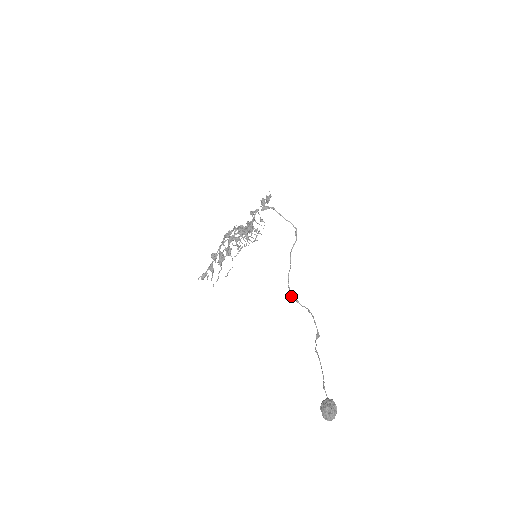
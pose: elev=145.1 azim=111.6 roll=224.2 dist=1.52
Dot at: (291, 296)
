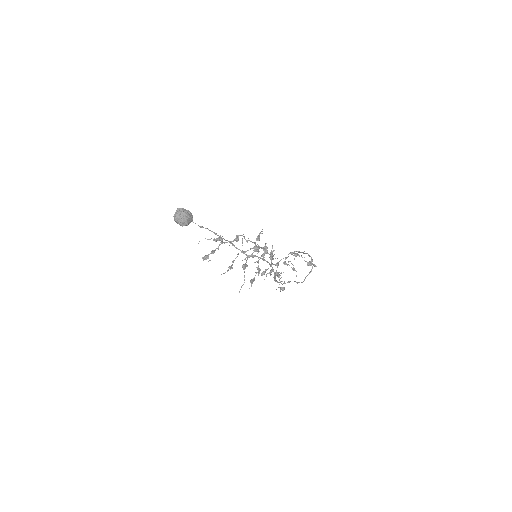
Dot at: (275, 281)
